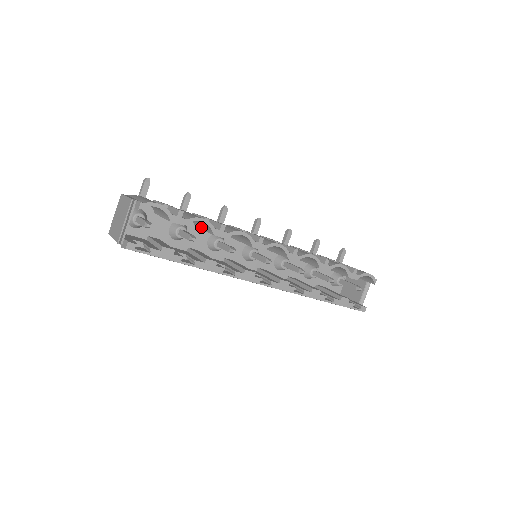
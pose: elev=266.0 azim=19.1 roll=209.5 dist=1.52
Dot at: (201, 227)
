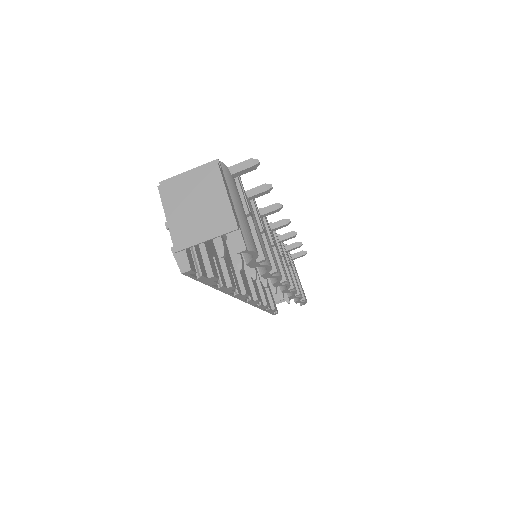
Dot at: occluded
